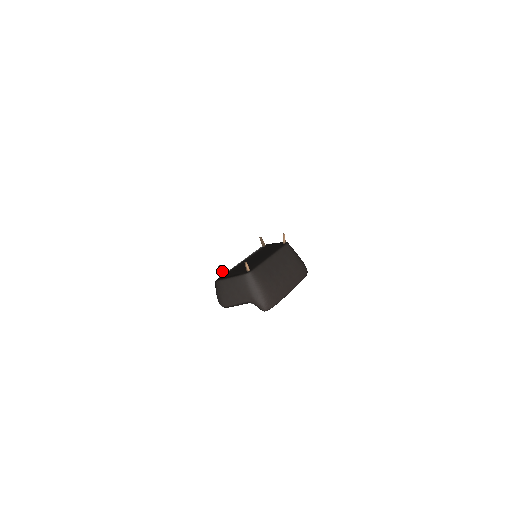
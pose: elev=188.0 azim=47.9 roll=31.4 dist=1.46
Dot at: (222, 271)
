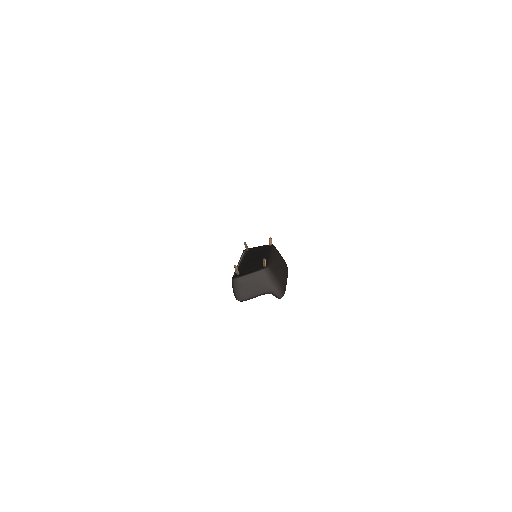
Dot at: occluded
